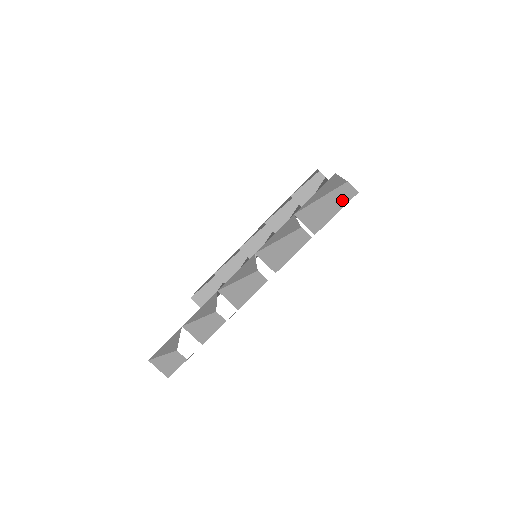
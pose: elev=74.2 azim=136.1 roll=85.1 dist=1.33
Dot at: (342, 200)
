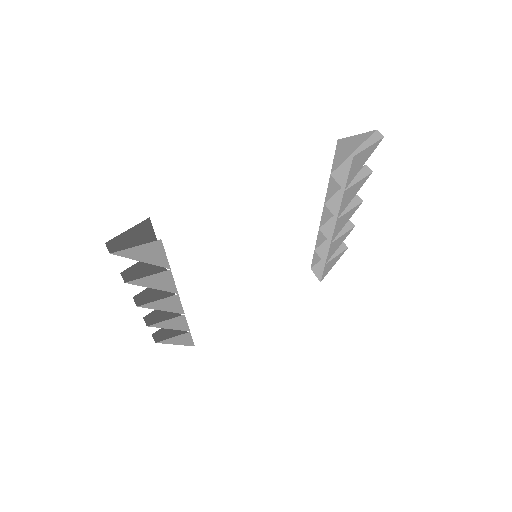
Dot at: (125, 254)
